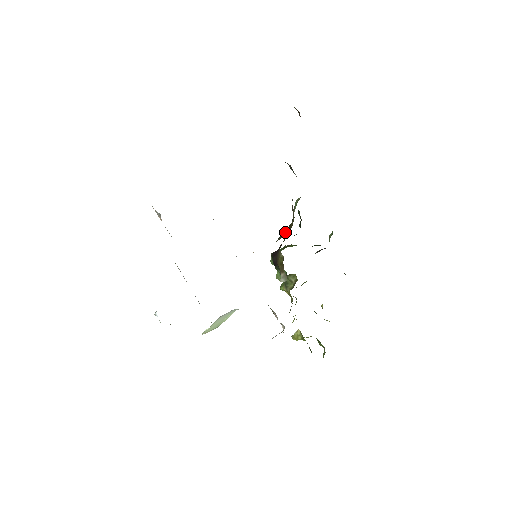
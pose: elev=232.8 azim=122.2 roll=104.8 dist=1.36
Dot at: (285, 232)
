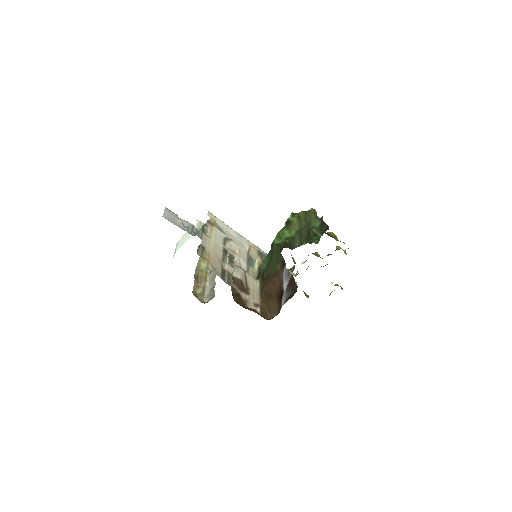
Dot at: occluded
